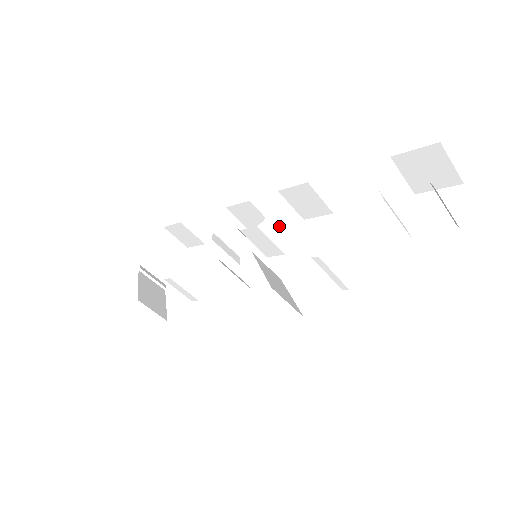
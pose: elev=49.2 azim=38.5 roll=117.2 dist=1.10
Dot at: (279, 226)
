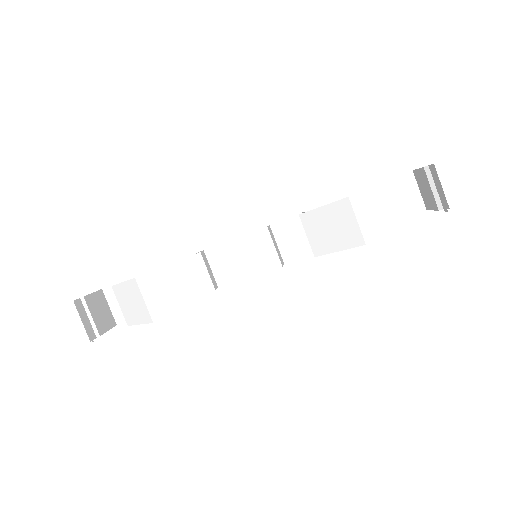
Dot at: (274, 244)
